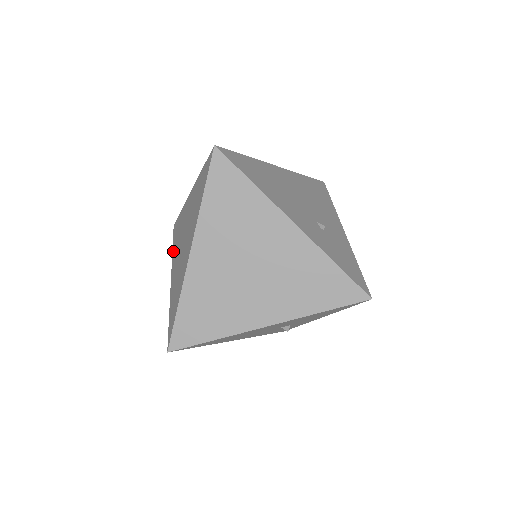
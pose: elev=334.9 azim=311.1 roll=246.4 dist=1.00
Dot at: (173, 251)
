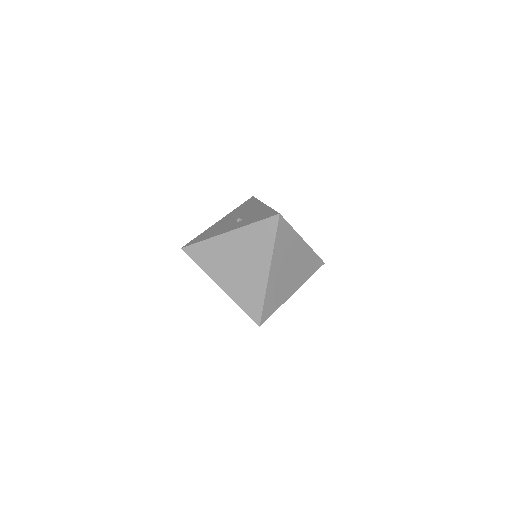
Dot at: (205, 268)
